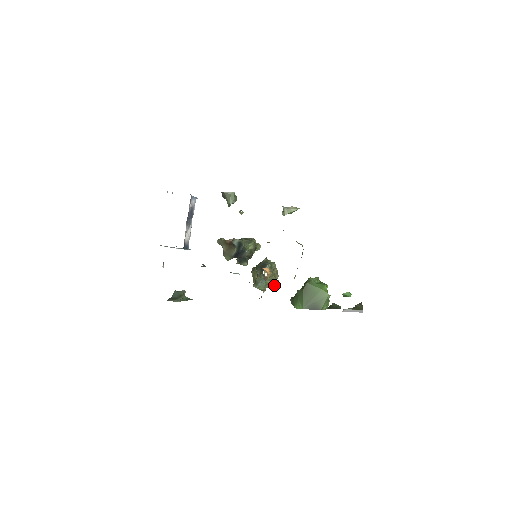
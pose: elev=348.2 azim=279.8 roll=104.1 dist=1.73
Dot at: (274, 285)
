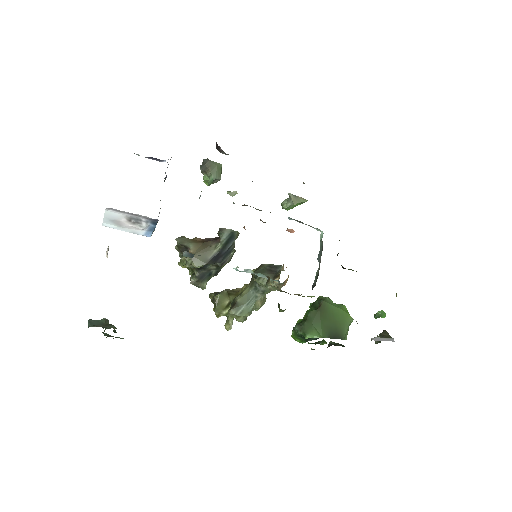
Dot at: (246, 318)
